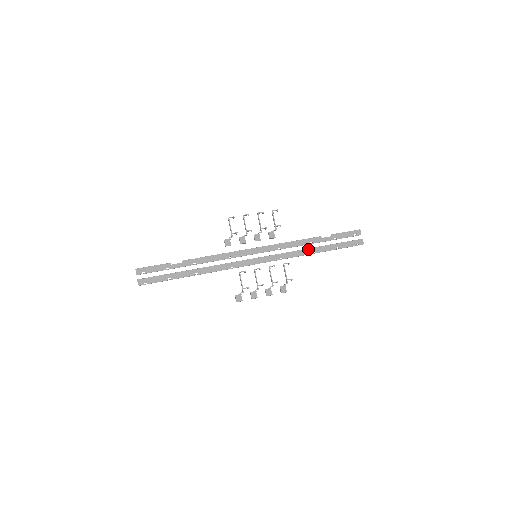
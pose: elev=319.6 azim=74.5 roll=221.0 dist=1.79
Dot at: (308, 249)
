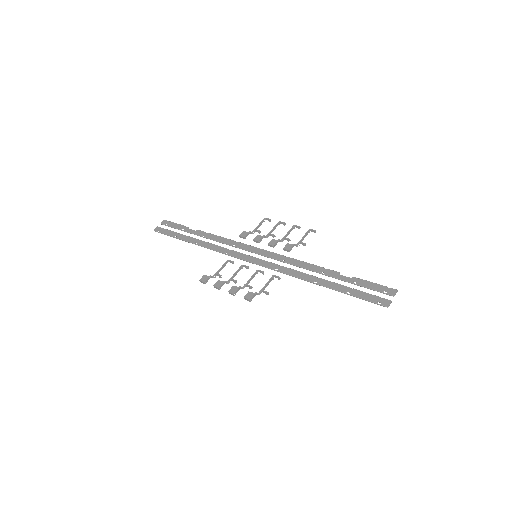
Dot at: (312, 276)
